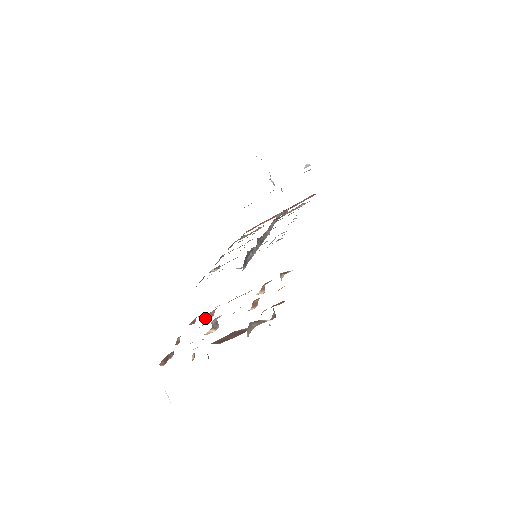
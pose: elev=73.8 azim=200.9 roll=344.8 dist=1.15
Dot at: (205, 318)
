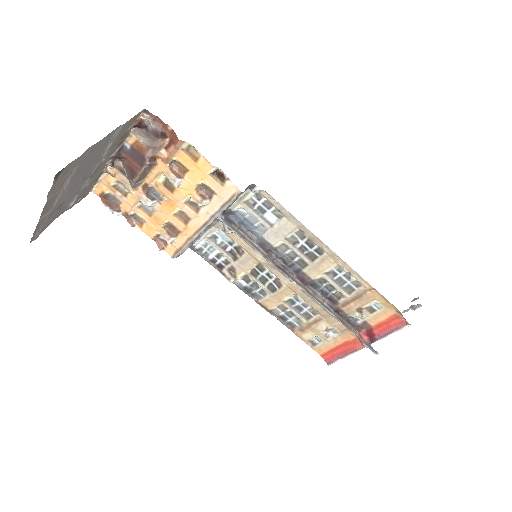
Dot at: (164, 232)
